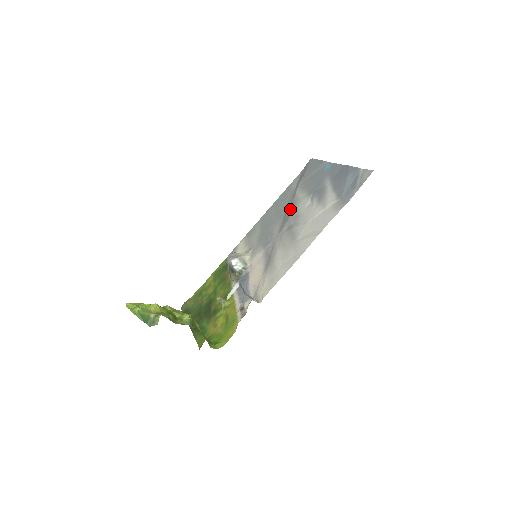
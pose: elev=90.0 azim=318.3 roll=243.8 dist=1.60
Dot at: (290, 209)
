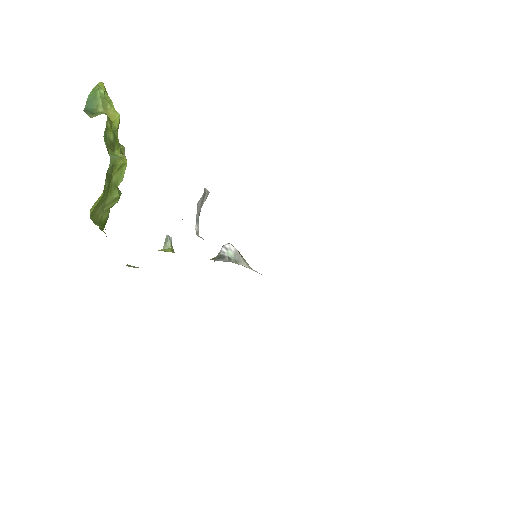
Dot at: occluded
